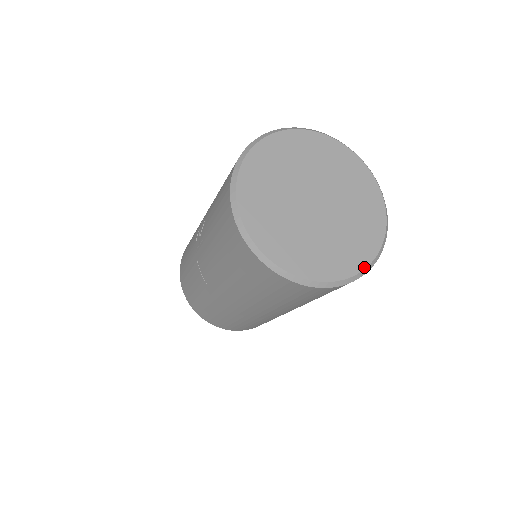
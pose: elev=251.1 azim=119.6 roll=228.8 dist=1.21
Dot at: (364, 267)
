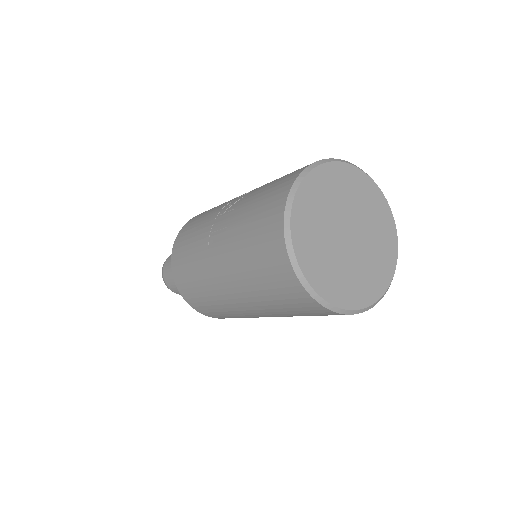
Dot at: (354, 308)
